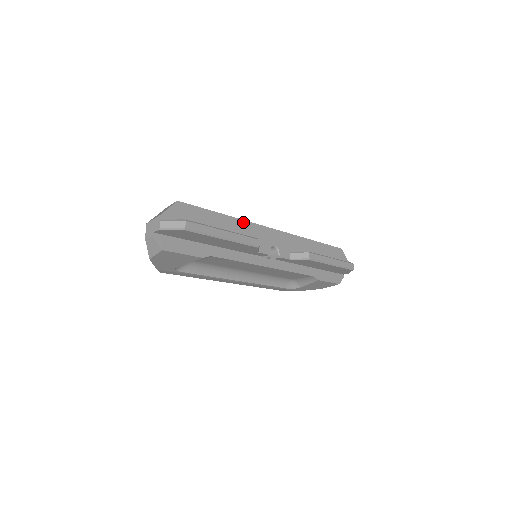
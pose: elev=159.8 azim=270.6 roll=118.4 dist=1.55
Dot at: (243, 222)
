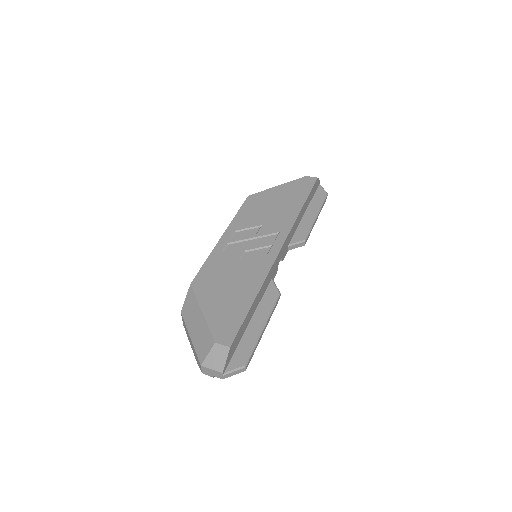
Dot at: (264, 282)
